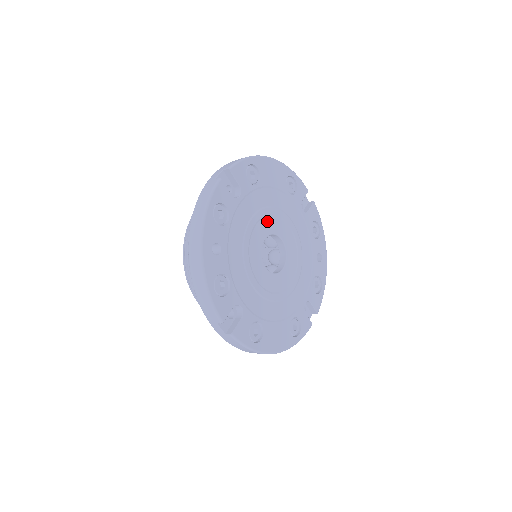
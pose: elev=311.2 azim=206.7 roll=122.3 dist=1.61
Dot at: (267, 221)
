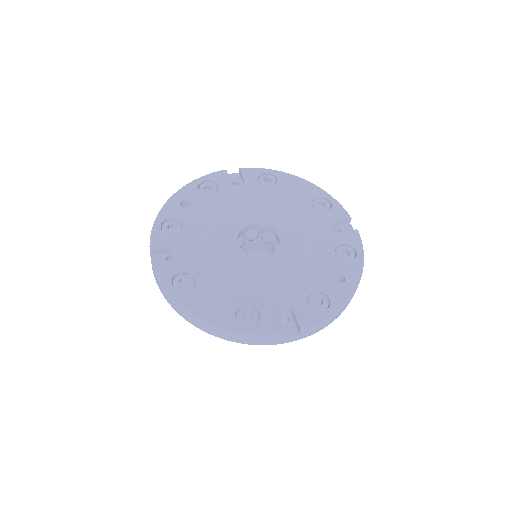
Dot at: (265, 213)
